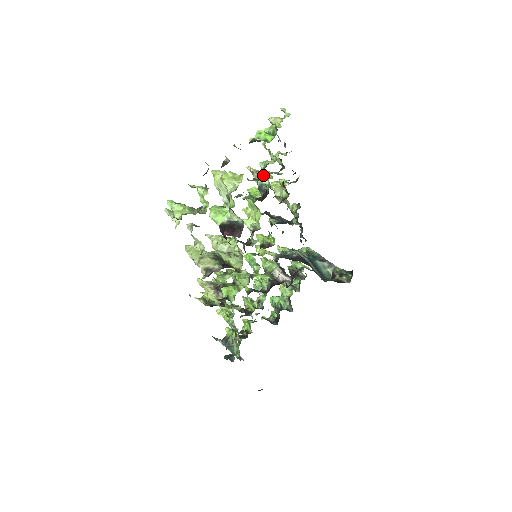
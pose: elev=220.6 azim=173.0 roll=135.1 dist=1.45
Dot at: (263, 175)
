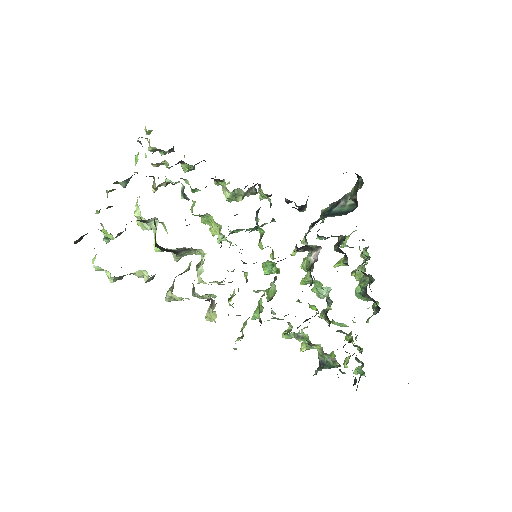
Dot at: (154, 177)
